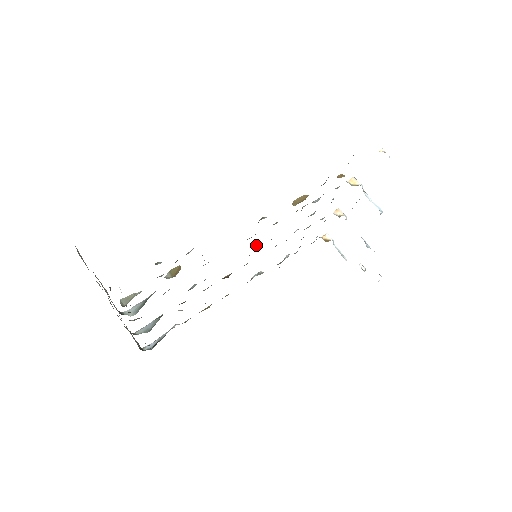
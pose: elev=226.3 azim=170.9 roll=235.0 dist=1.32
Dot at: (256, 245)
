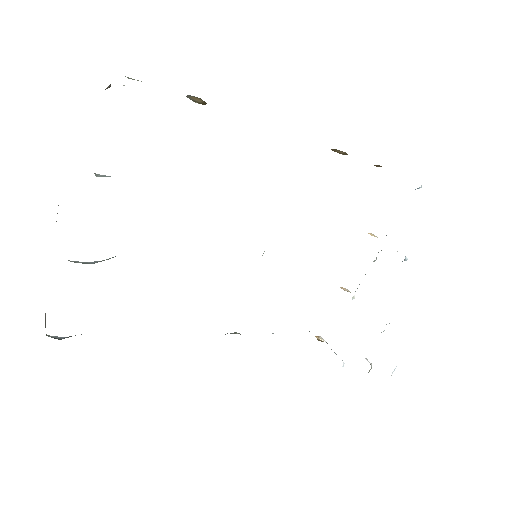
Dot at: occluded
